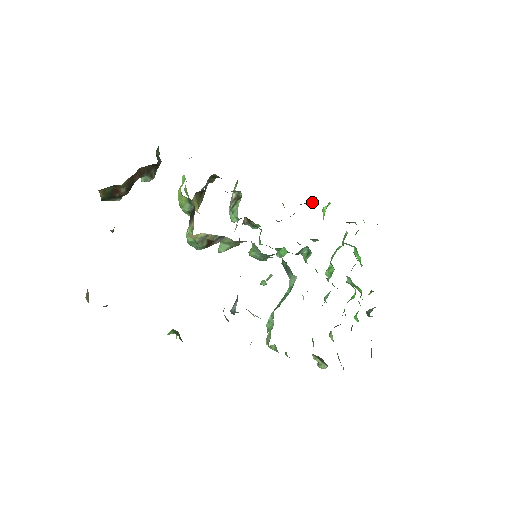
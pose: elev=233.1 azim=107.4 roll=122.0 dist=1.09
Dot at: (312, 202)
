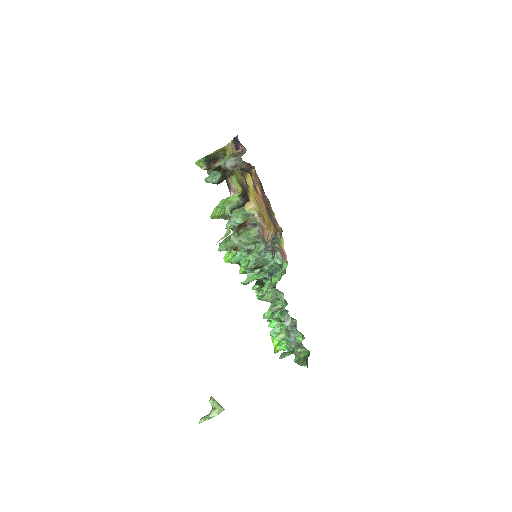
Dot at: occluded
